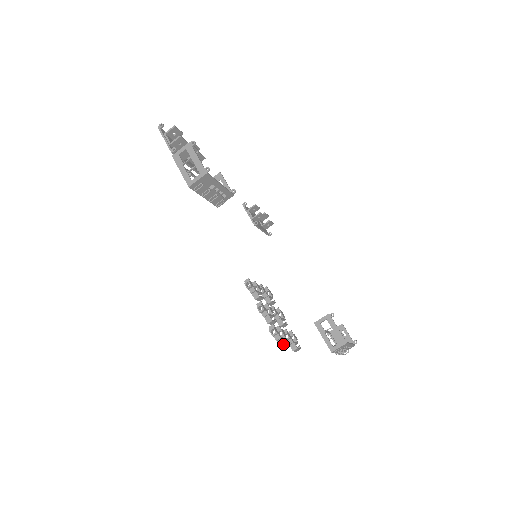
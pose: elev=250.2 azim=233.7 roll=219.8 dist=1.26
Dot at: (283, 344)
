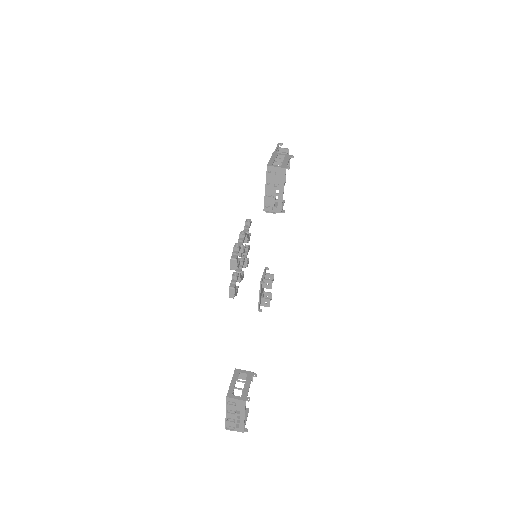
Dot at: (235, 258)
